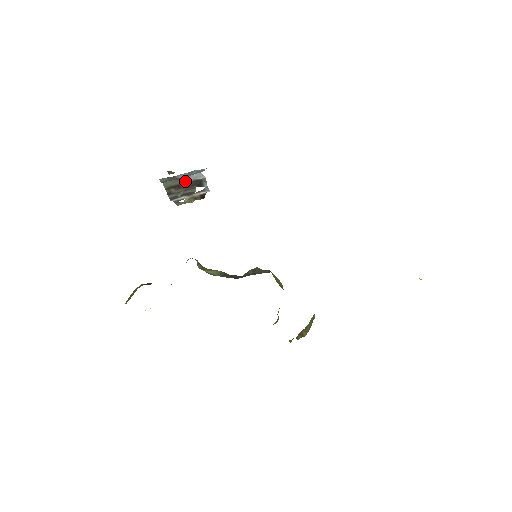
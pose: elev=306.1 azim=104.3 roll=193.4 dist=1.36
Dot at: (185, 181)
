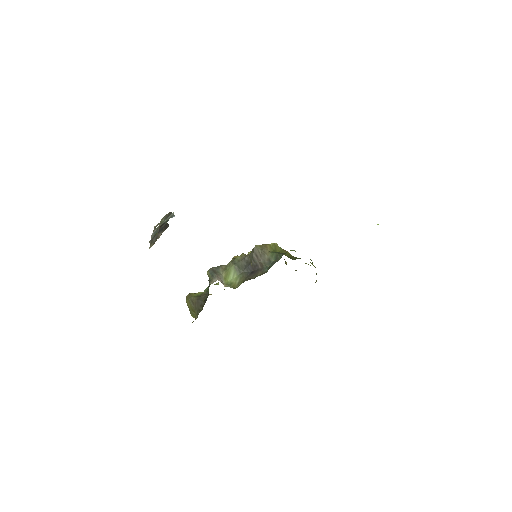
Dot at: occluded
